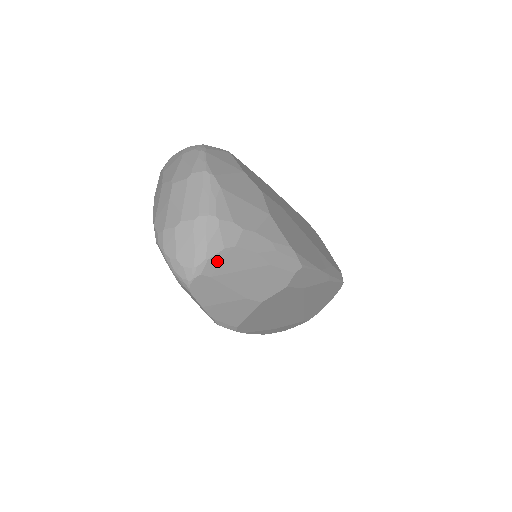
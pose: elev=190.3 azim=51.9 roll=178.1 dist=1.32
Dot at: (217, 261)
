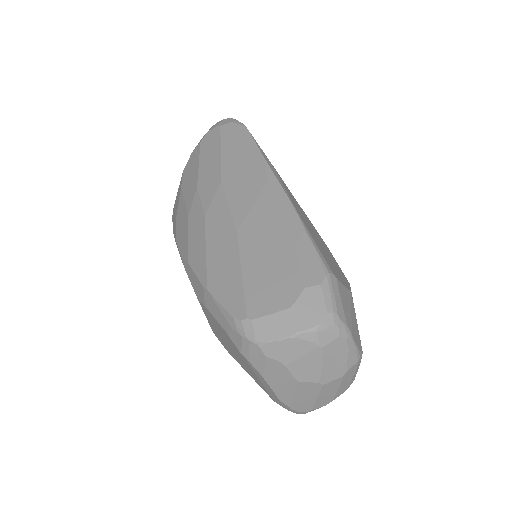
Dot at: occluded
